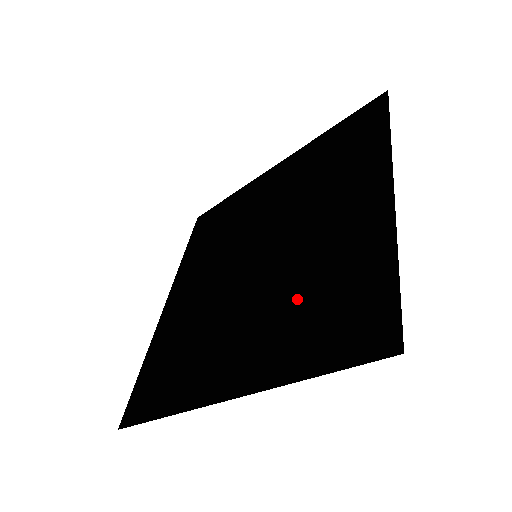
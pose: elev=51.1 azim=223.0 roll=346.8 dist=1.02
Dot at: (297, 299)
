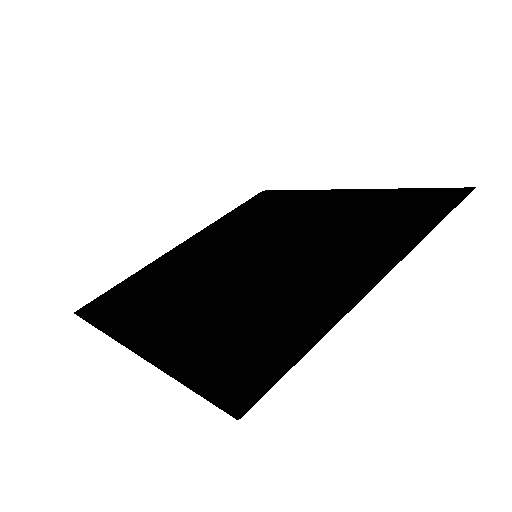
Dot at: (238, 314)
